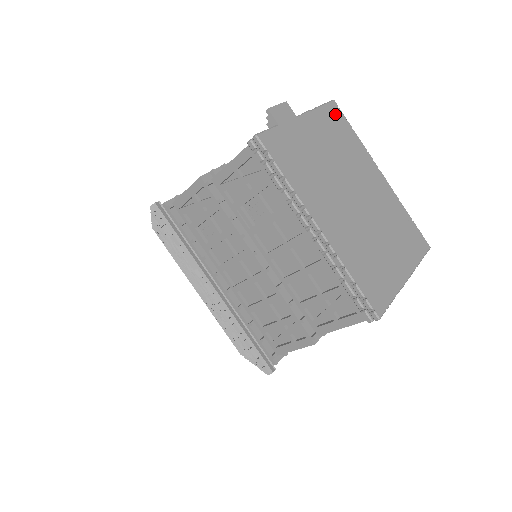
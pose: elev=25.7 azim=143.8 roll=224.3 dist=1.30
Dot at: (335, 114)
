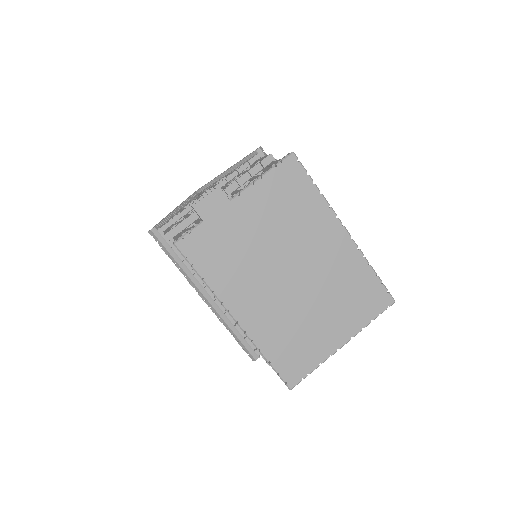
Dot at: (290, 173)
